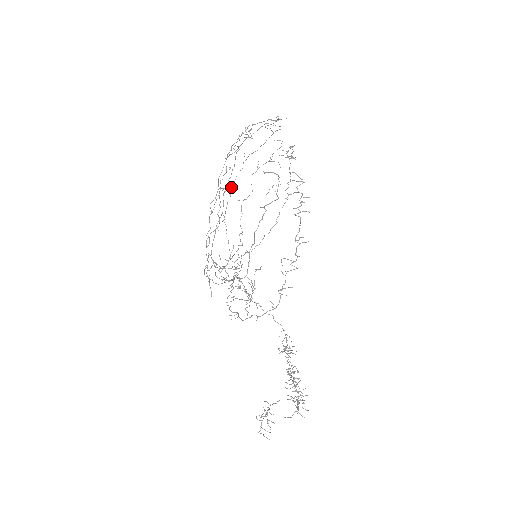
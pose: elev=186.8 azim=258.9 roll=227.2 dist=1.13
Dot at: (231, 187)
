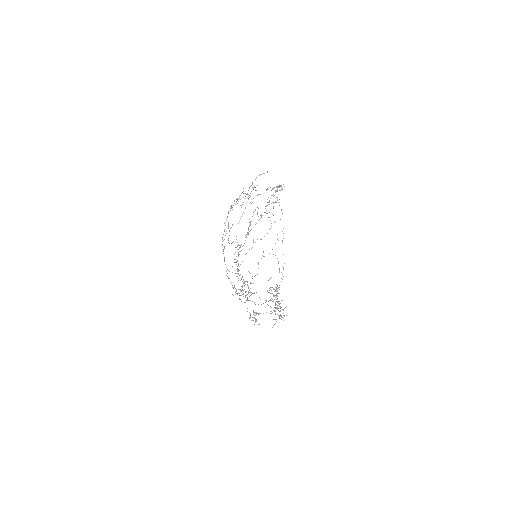
Dot at: occluded
